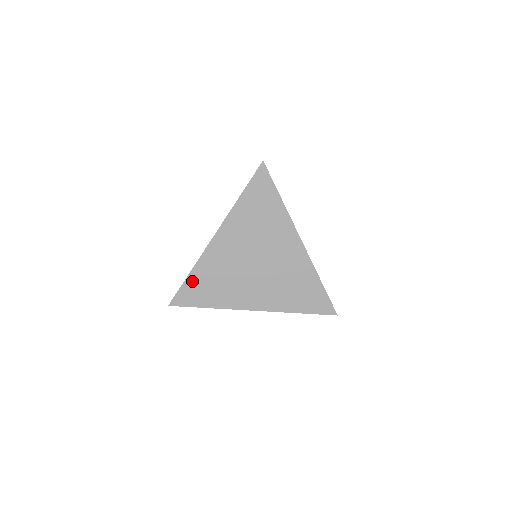
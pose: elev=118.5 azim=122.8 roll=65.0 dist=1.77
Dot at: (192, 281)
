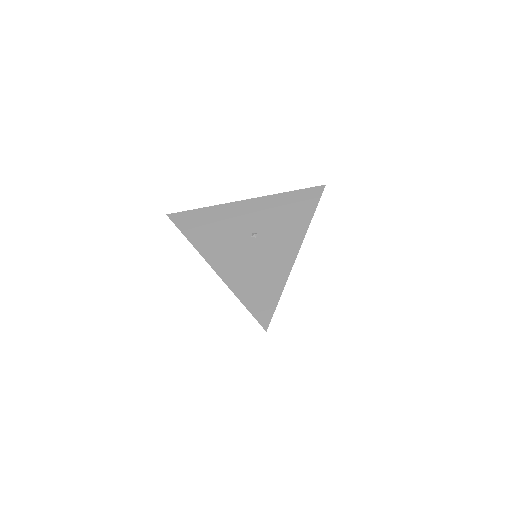
Dot at: occluded
